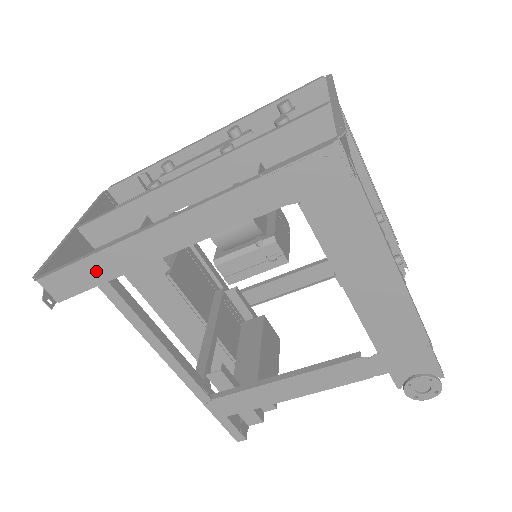
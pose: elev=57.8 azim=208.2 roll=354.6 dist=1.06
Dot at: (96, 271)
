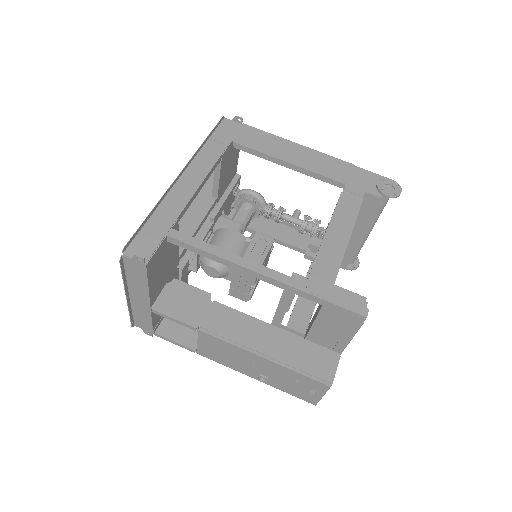
Dot at: (160, 225)
